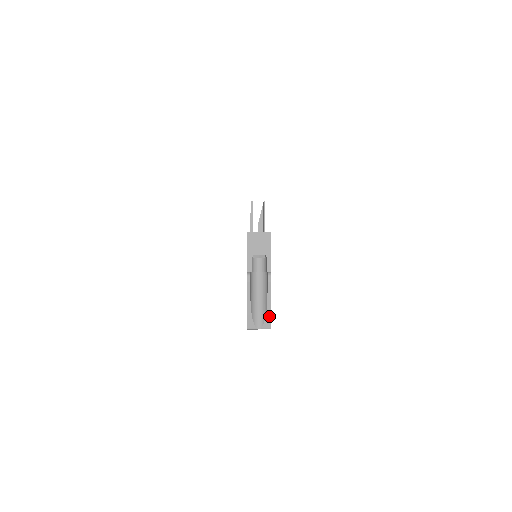
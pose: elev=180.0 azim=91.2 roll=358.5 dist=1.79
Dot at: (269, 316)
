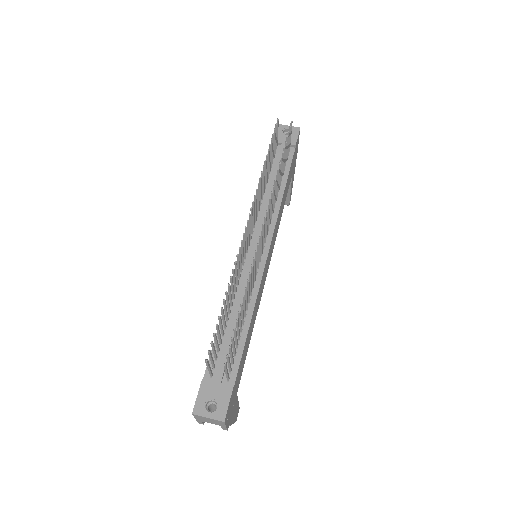
Dot at: occluded
